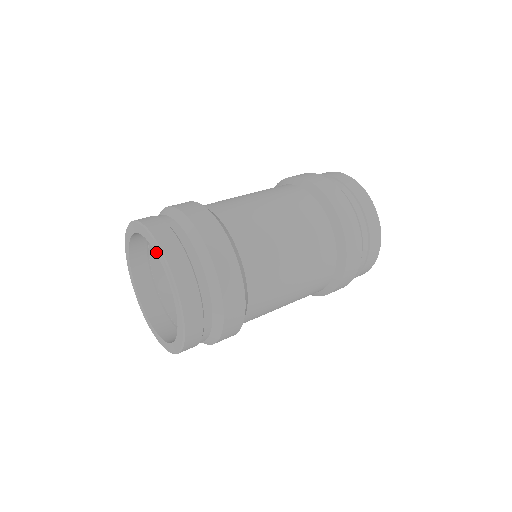
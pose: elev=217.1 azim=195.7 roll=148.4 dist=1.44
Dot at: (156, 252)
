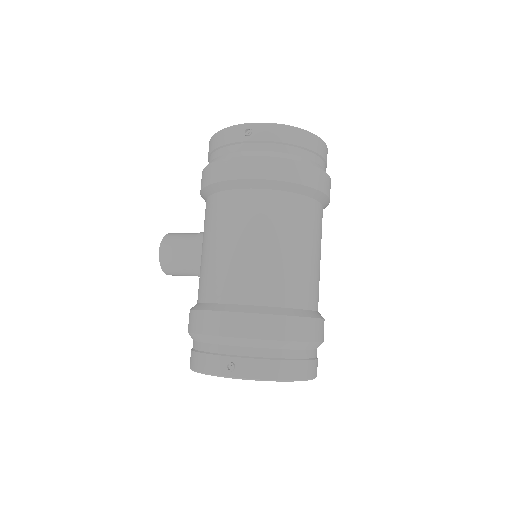
Dot at: occluded
